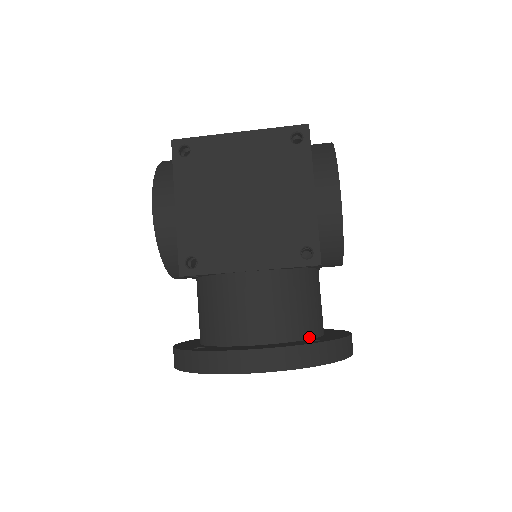
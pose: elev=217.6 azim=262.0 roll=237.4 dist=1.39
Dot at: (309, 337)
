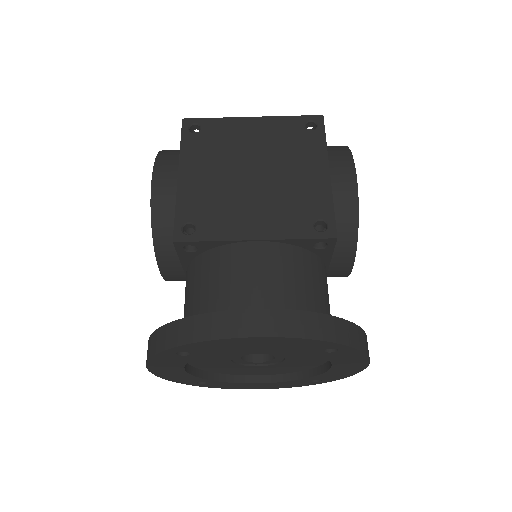
Dot at: occluded
